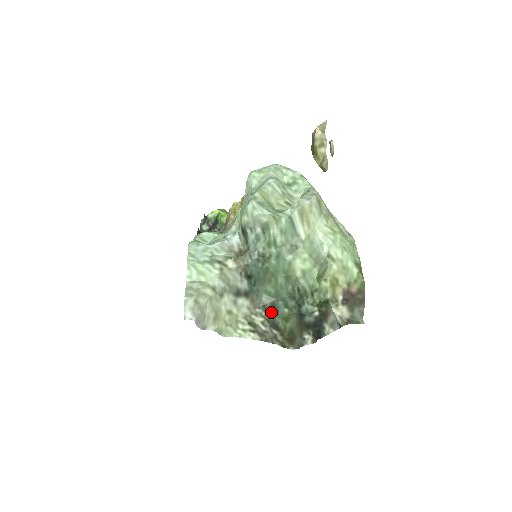
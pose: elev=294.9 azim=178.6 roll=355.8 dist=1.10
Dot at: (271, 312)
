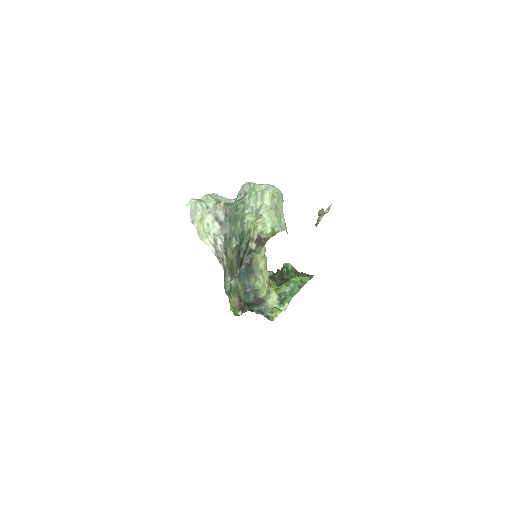
Dot at: (227, 242)
